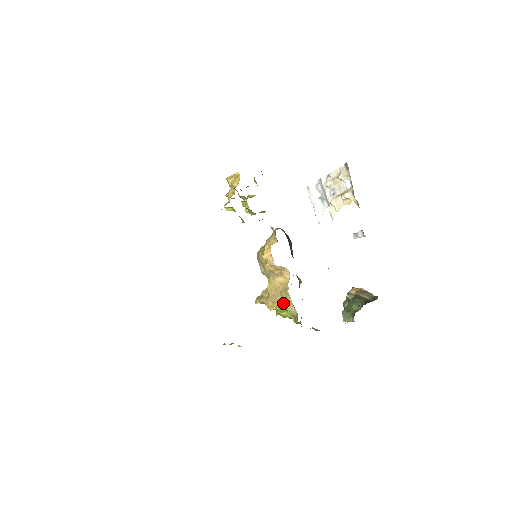
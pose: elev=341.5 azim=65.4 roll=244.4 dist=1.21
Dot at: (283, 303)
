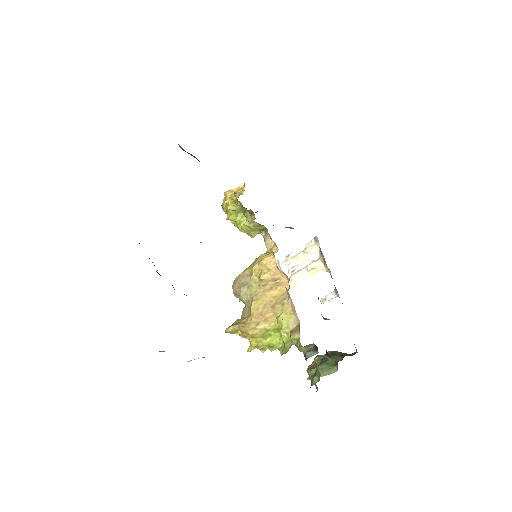
Dot at: (273, 321)
